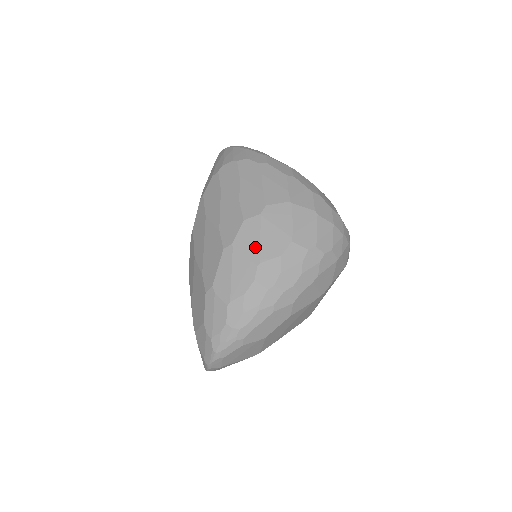
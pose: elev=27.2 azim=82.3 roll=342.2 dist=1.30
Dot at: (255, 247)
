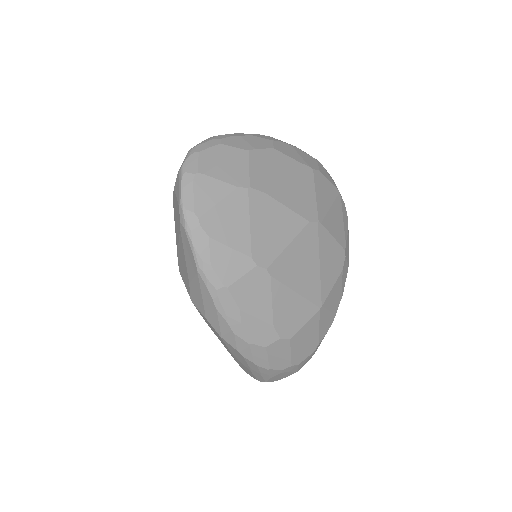
Dot at: occluded
